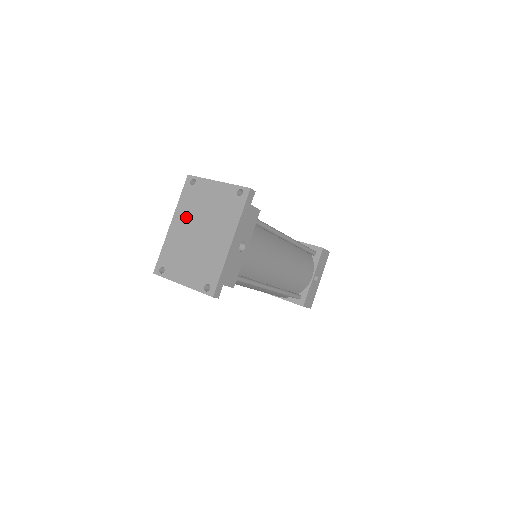
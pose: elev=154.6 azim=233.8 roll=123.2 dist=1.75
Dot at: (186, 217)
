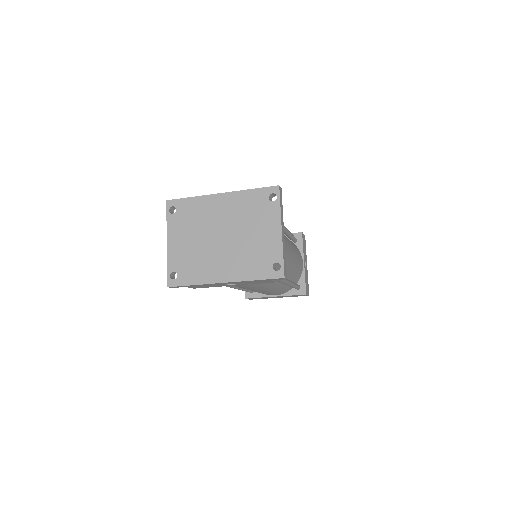
Dot at: (233, 210)
